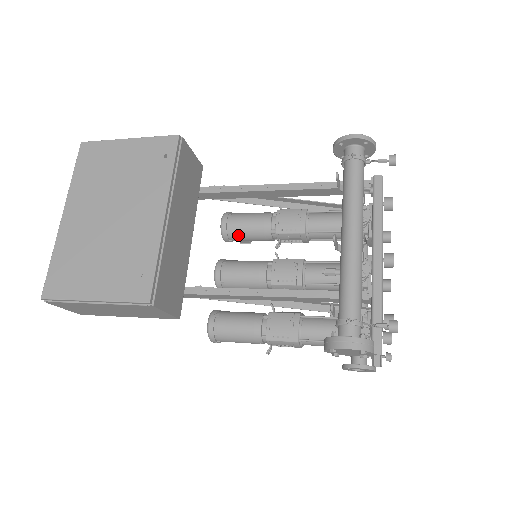
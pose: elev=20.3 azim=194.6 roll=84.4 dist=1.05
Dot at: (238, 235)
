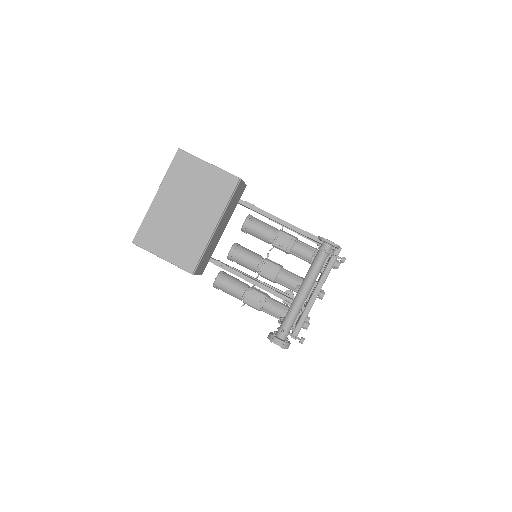
Dot at: (251, 233)
